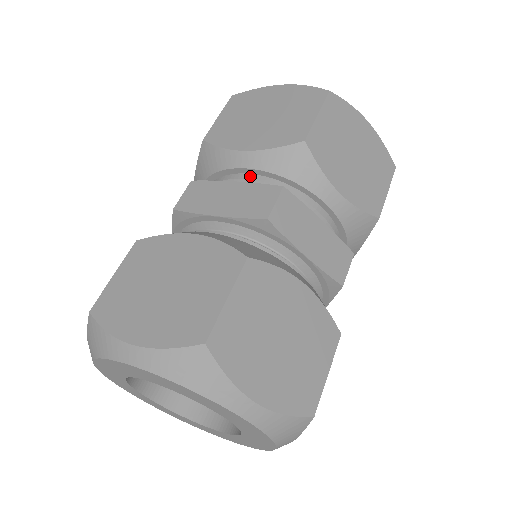
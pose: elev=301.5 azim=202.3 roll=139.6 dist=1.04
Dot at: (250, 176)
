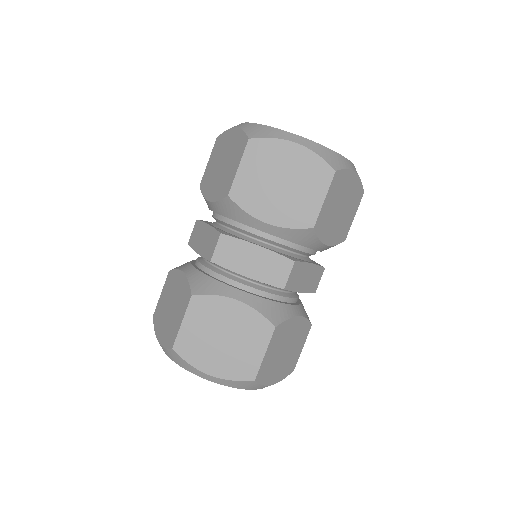
Dot at: (267, 236)
